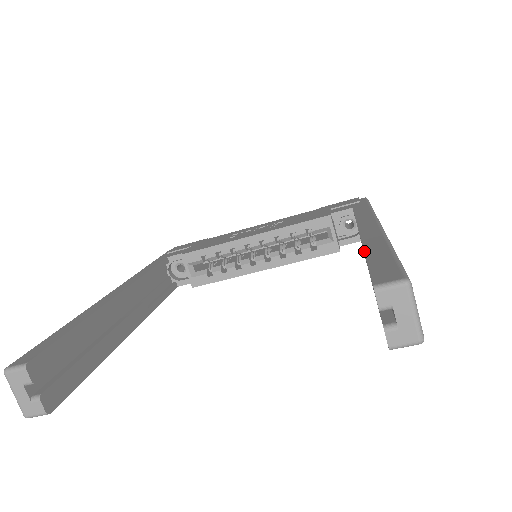
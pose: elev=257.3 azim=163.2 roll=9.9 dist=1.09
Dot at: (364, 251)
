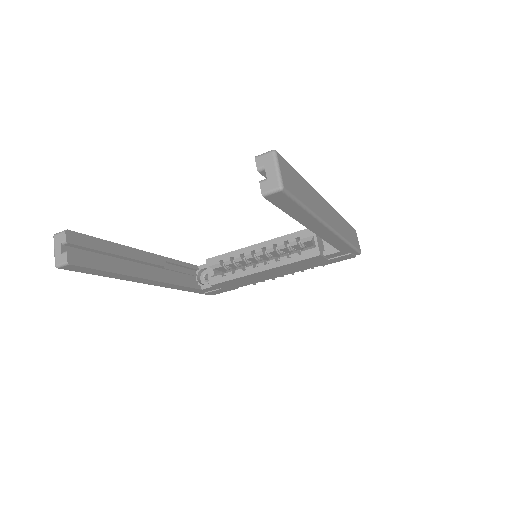
Dot at: occluded
